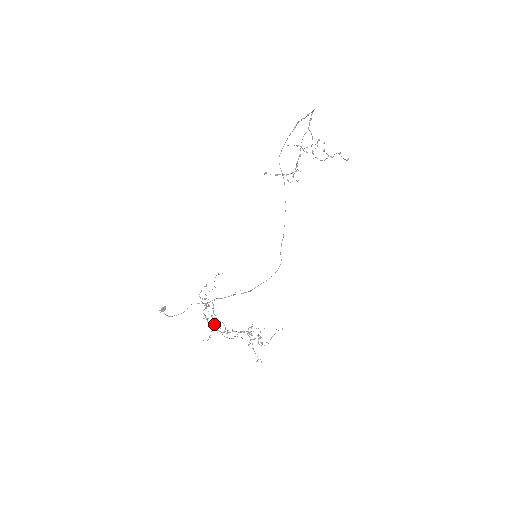
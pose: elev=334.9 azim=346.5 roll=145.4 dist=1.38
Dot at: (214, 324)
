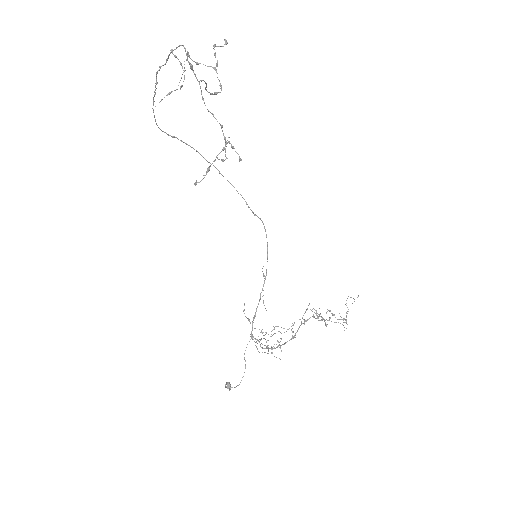
Dot at: occluded
